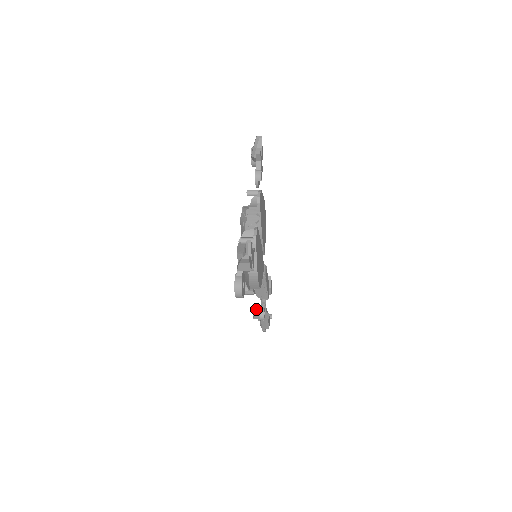
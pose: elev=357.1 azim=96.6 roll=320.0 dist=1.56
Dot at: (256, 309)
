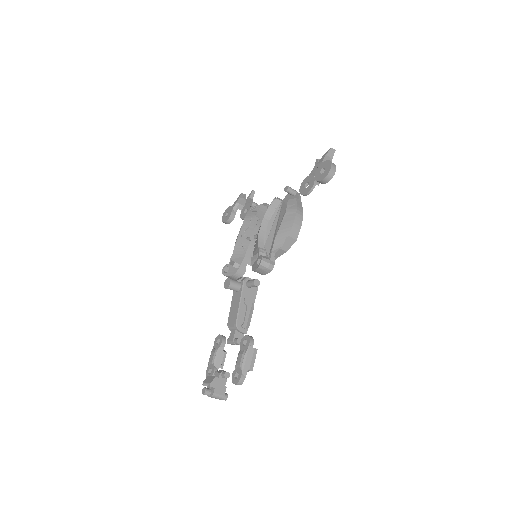
Dot at: occluded
